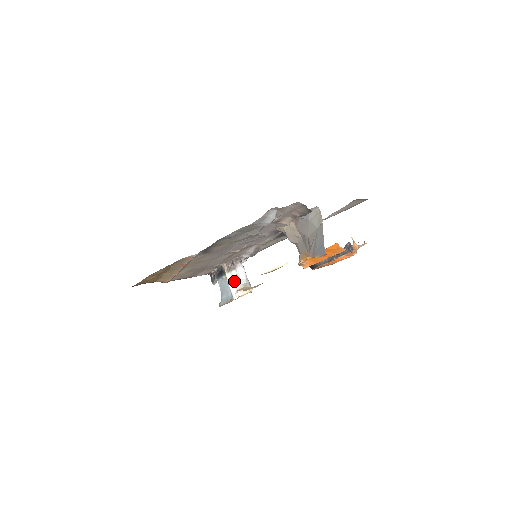
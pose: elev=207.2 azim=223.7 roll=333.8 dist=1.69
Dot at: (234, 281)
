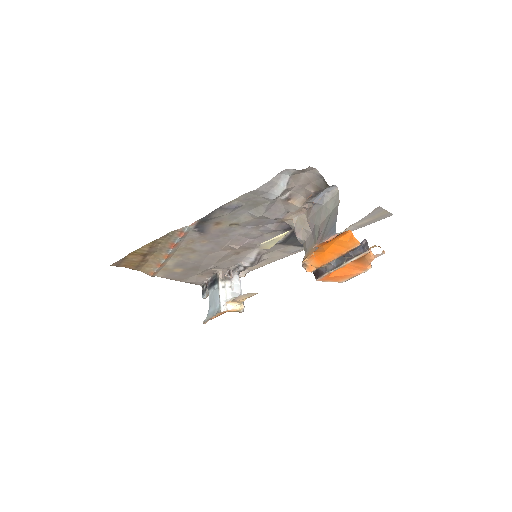
Dot at: (226, 292)
